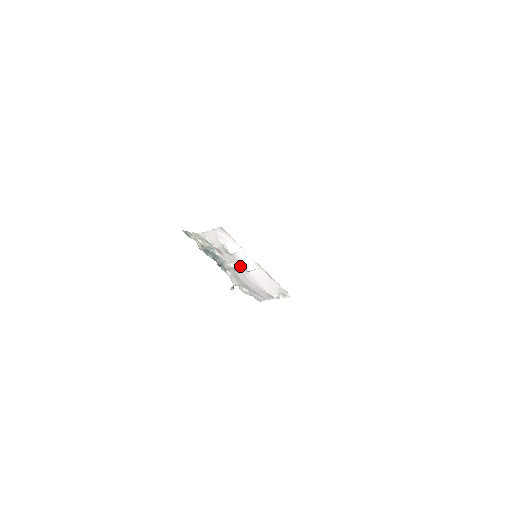
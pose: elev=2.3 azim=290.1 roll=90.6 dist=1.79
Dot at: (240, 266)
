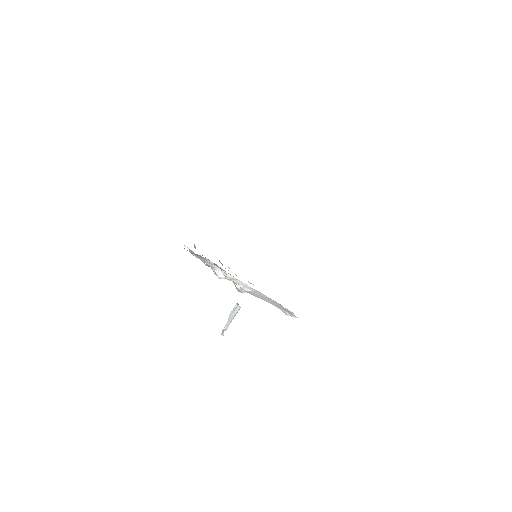
Dot at: occluded
